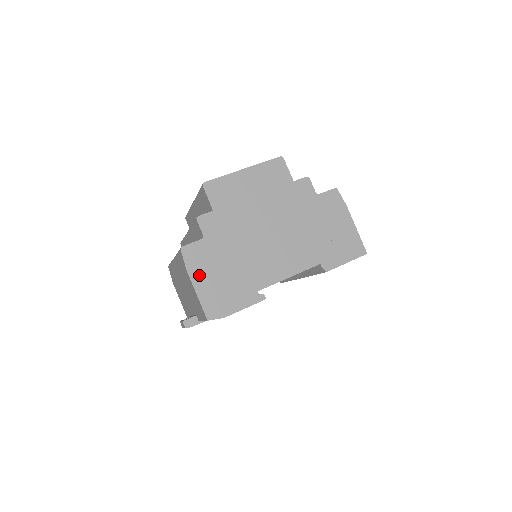
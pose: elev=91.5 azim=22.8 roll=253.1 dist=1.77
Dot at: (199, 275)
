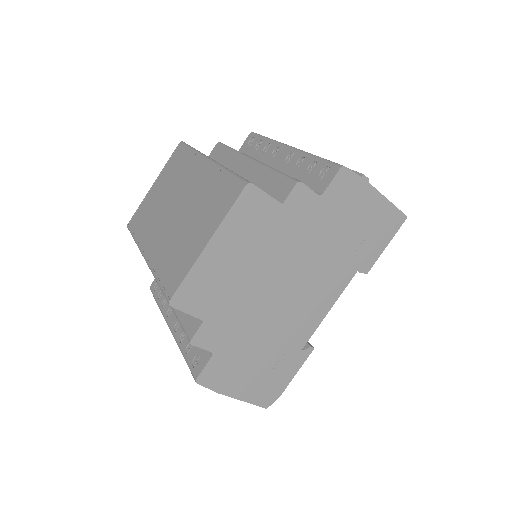
Dot at: (233, 386)
